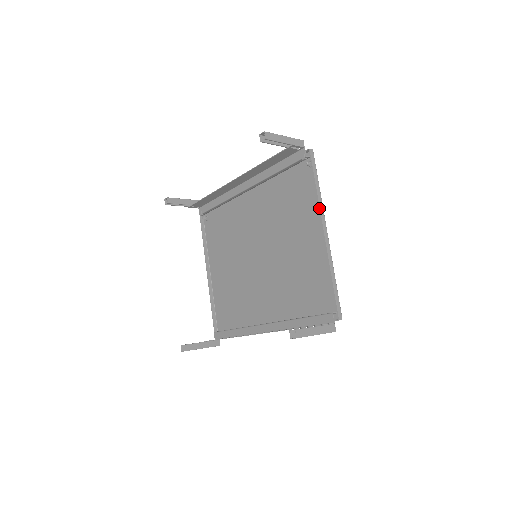
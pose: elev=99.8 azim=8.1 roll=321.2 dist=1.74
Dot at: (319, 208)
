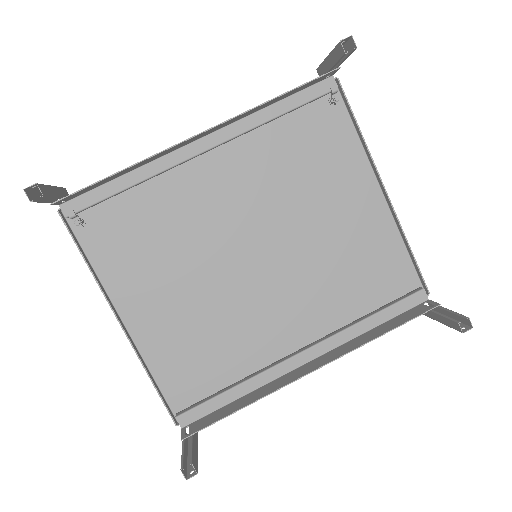
Dot at: (373, 160)
